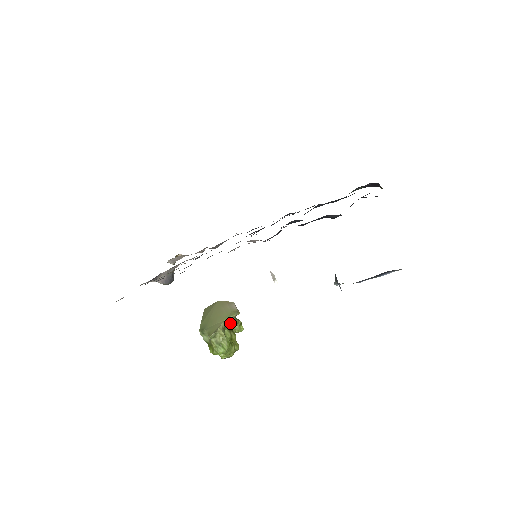
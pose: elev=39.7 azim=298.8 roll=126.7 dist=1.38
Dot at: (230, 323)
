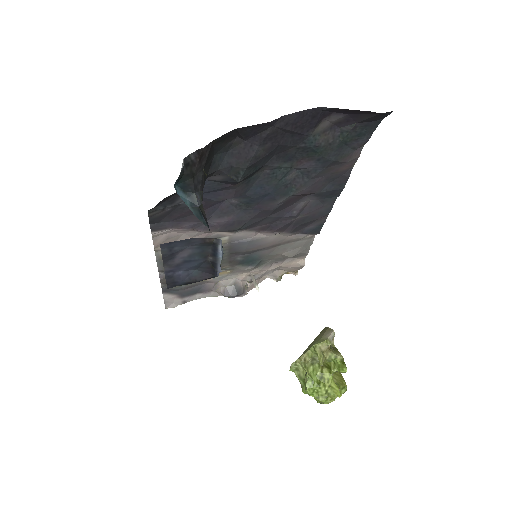
Dot at: occluded
